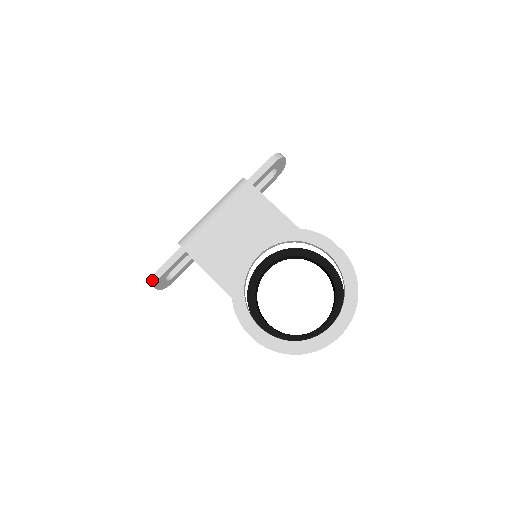
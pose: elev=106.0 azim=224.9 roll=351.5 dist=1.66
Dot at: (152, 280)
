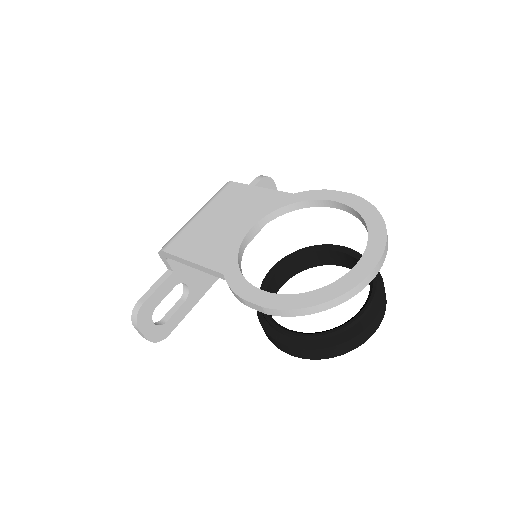
Dot at: (133, 313)
